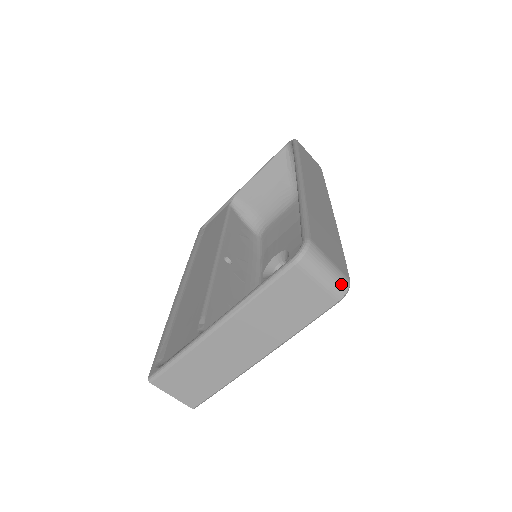
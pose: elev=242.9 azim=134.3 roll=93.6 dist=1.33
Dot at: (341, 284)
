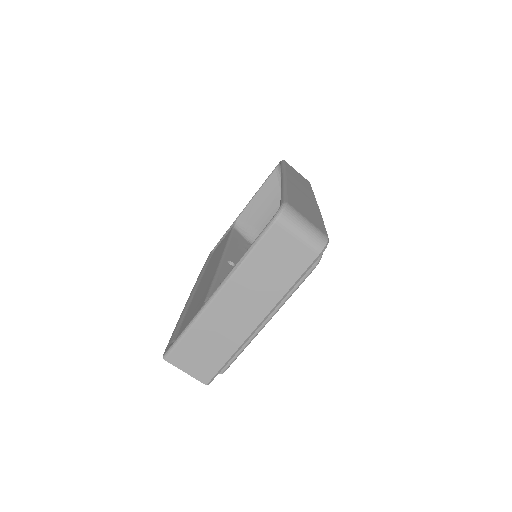
Dot at: (319, 238)
